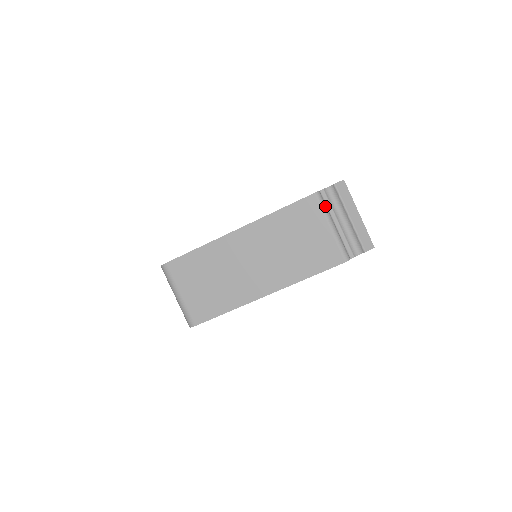
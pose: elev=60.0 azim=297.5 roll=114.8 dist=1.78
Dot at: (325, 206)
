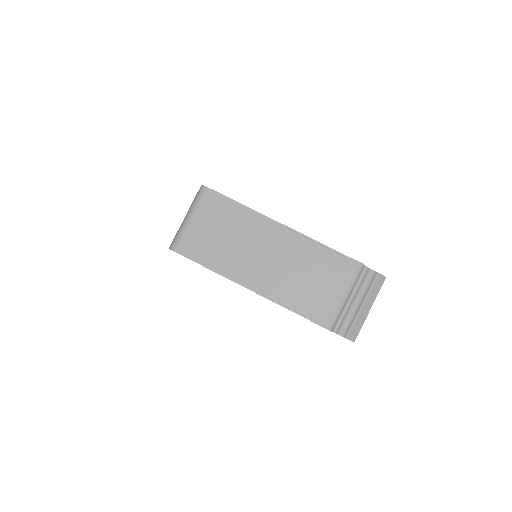
Dot at: (358, 279)
